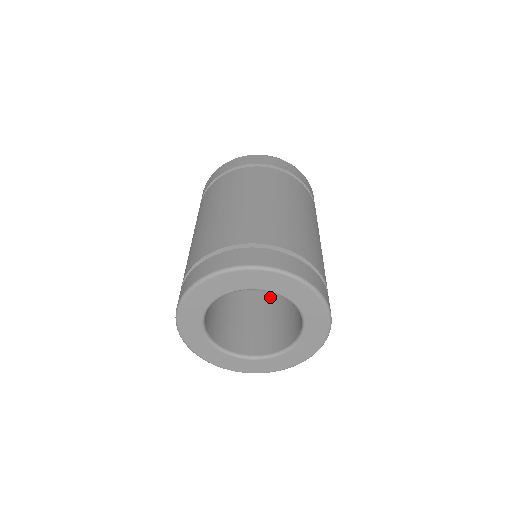
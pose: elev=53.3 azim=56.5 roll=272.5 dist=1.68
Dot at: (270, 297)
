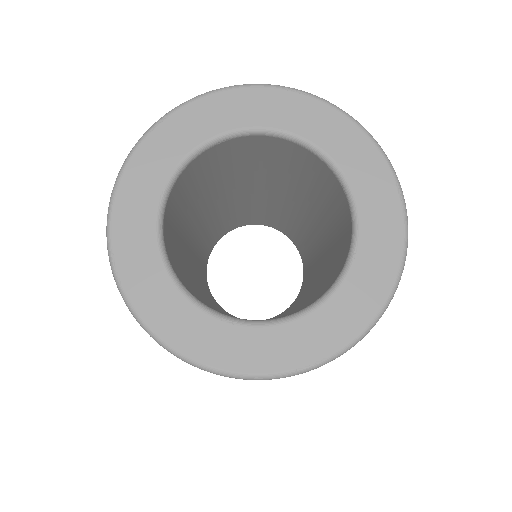
Dot at: (314, 288)
